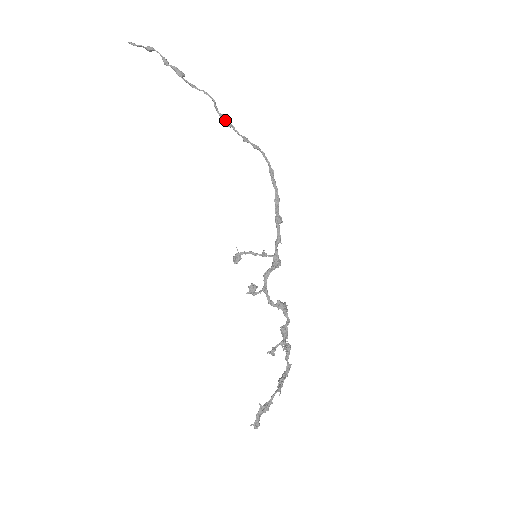
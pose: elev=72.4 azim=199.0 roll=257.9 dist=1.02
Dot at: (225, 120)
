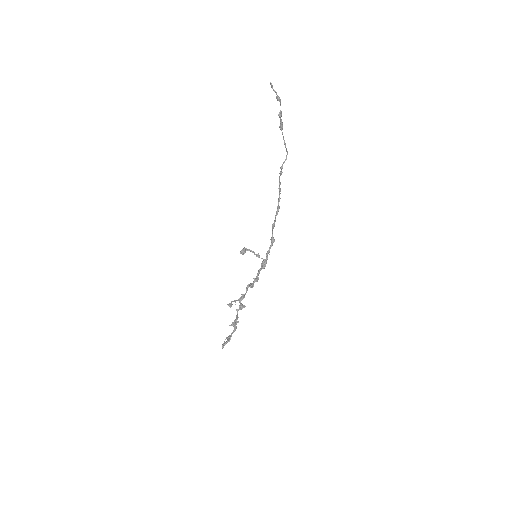
Dot at: occluded
